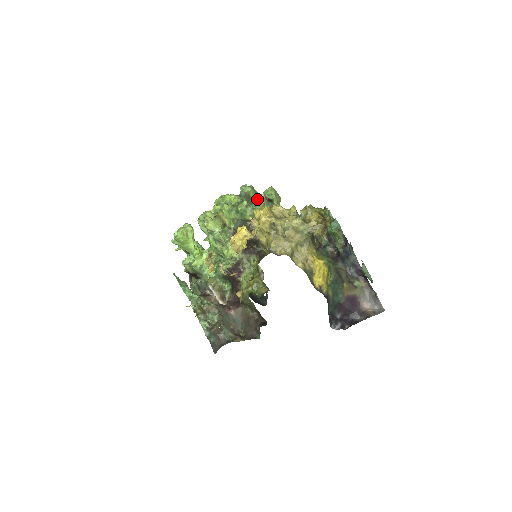
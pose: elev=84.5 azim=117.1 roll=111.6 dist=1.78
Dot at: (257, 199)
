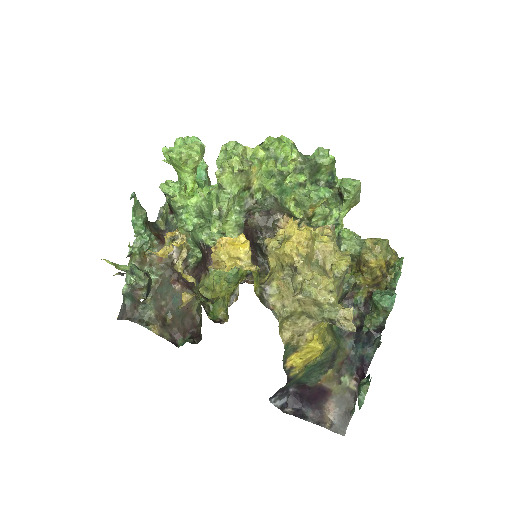
Dot at: (321, 188)
